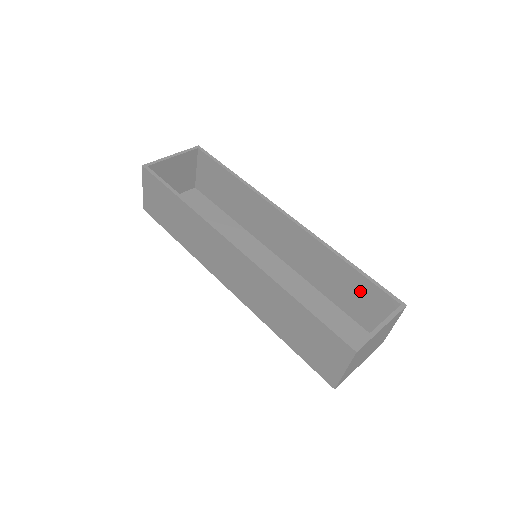
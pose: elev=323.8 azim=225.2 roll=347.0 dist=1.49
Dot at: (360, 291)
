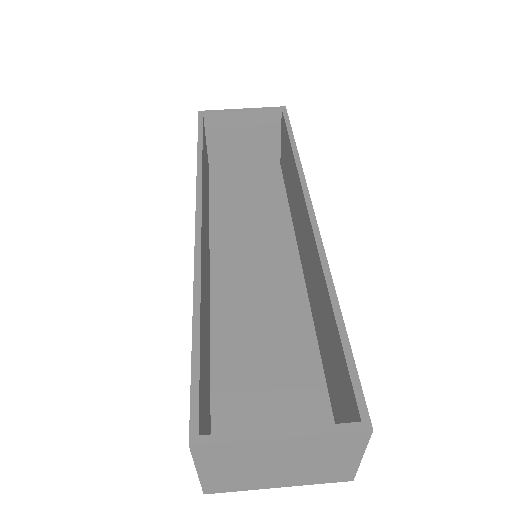
Dot at: (337, 366)
